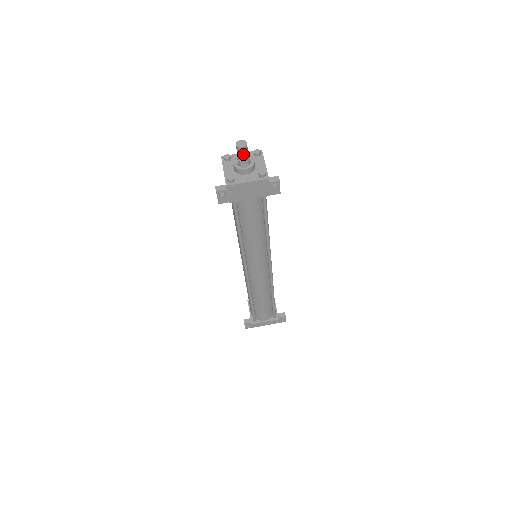
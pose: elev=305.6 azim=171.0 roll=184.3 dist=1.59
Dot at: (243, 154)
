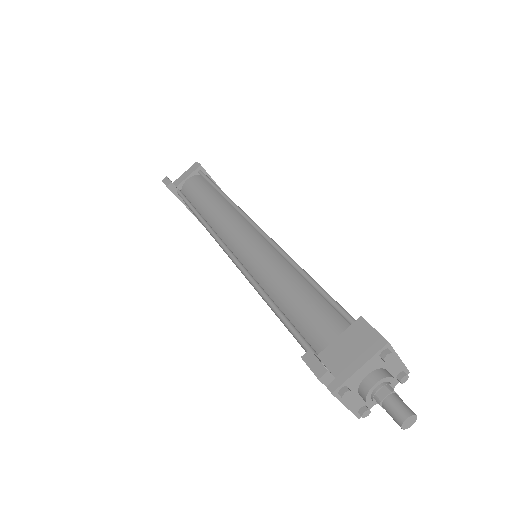
Dot at: (392, 416)
